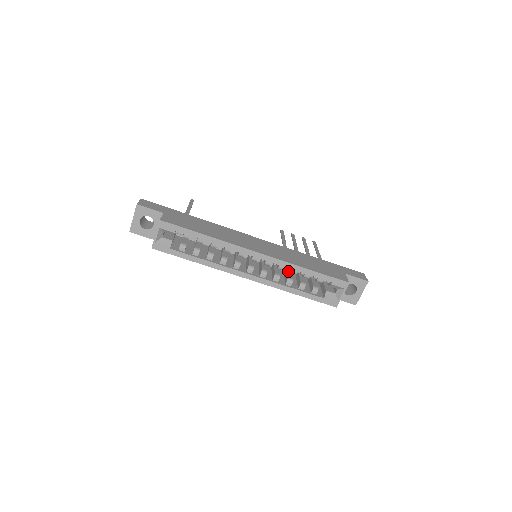
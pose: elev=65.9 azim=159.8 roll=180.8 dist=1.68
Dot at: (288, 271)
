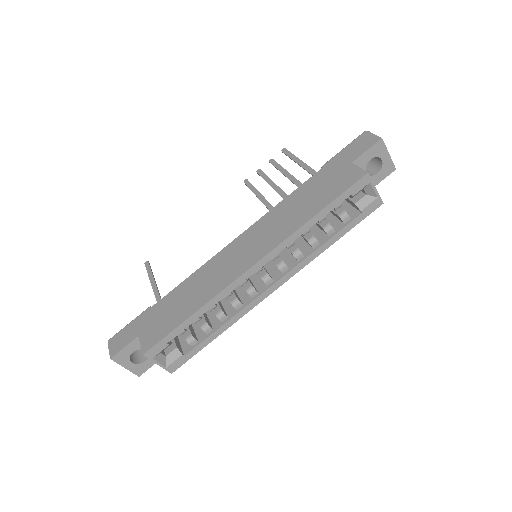
Dot at: occluded
